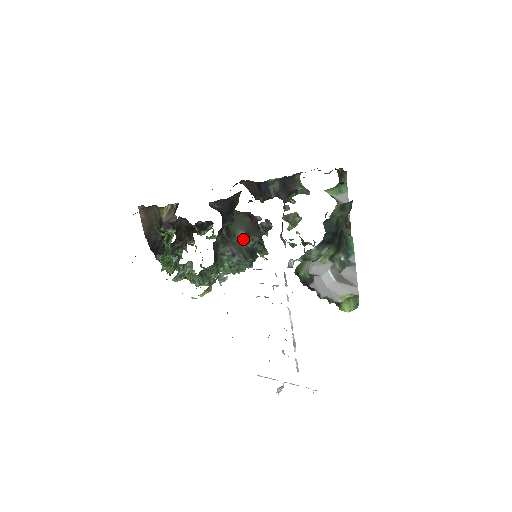
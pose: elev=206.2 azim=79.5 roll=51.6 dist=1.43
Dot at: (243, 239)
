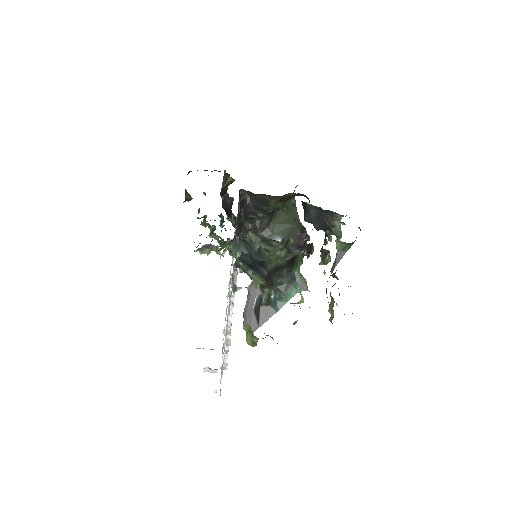
Dot at: occluded
